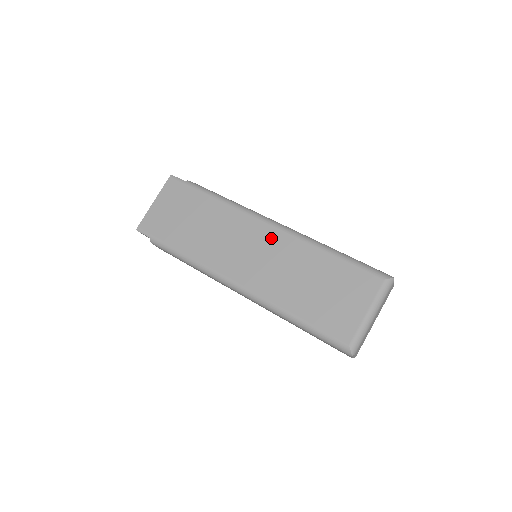
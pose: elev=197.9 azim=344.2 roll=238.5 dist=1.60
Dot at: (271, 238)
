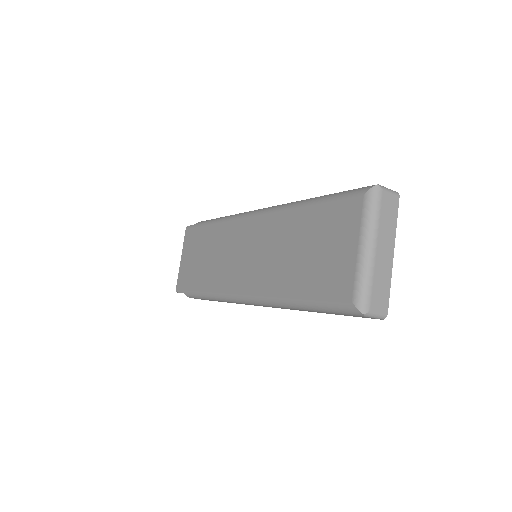
Dot at: (257, 228)
